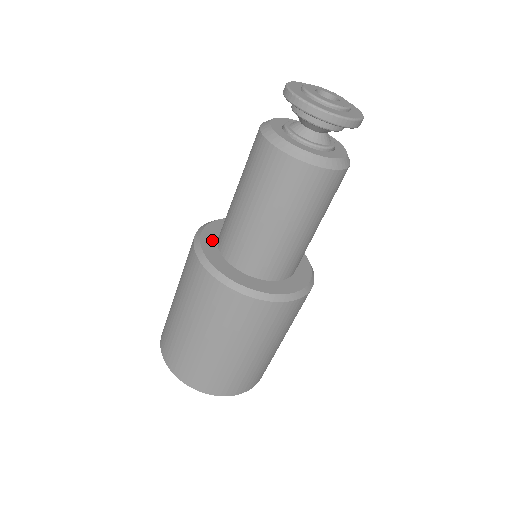
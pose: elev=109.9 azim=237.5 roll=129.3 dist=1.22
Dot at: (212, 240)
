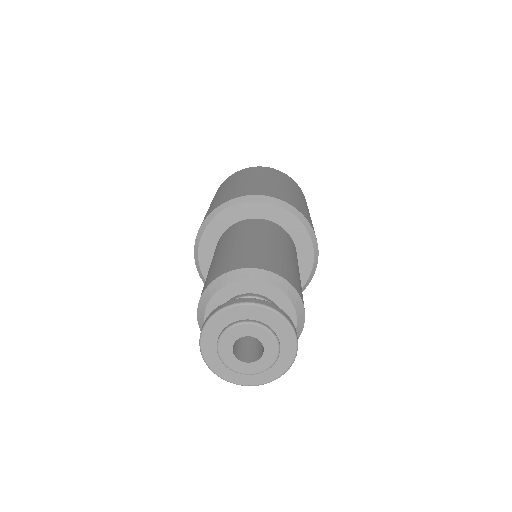
Dot at: (222, 226)
